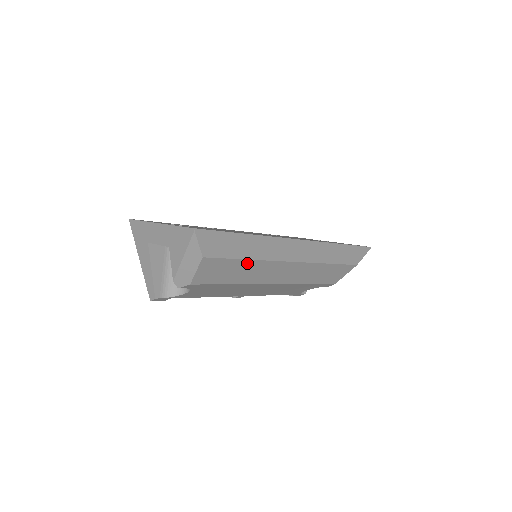
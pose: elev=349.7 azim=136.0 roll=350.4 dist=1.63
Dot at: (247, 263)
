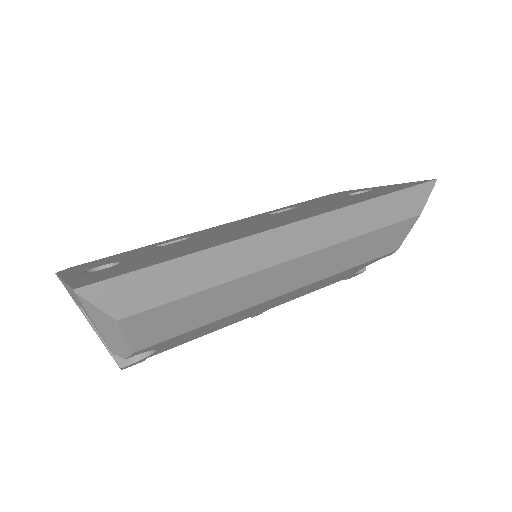
Dot at: (210, 293)
